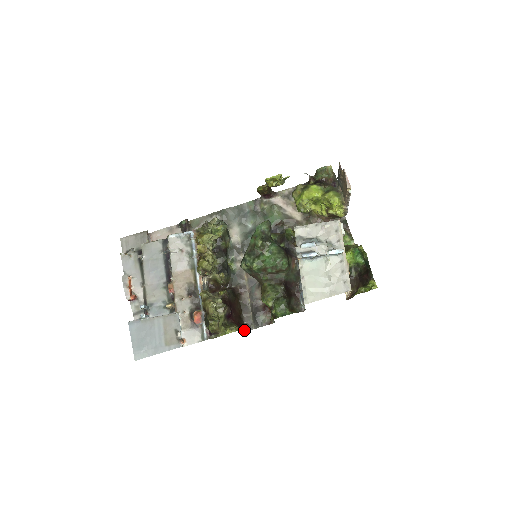
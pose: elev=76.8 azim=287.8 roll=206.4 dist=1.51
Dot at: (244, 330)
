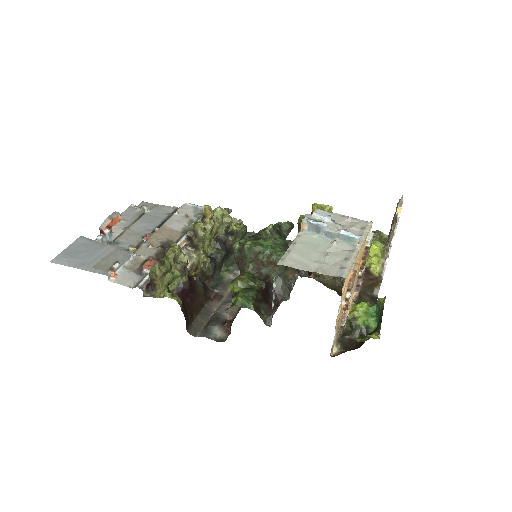
Dot at: (186, 321)
